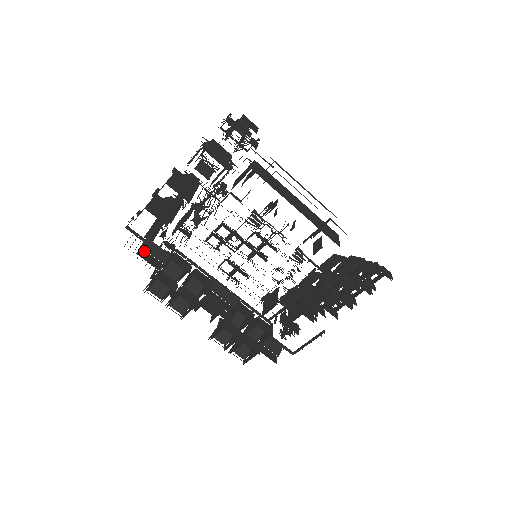
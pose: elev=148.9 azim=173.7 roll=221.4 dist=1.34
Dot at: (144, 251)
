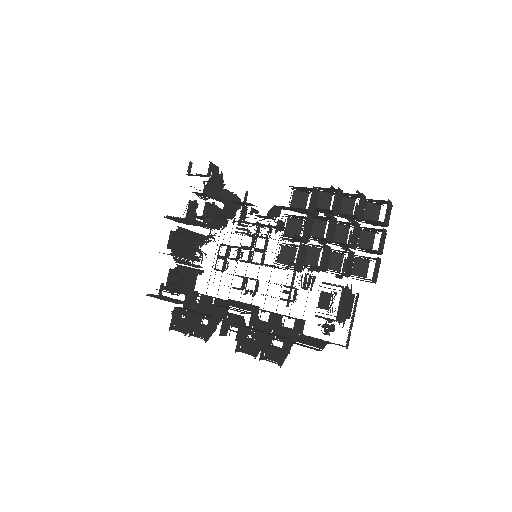
Dot at: occluded
